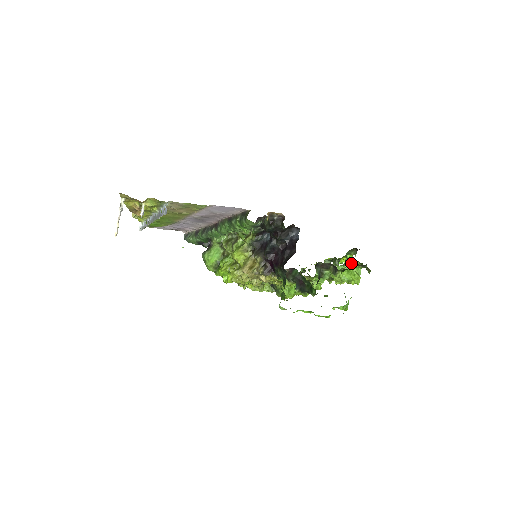
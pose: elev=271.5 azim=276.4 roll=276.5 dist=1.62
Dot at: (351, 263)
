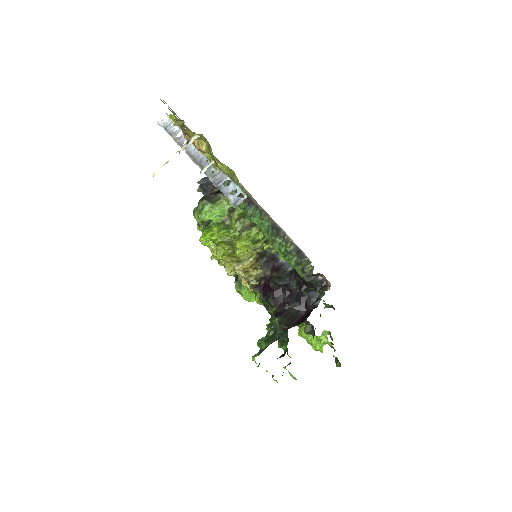
Dot at: occluded
